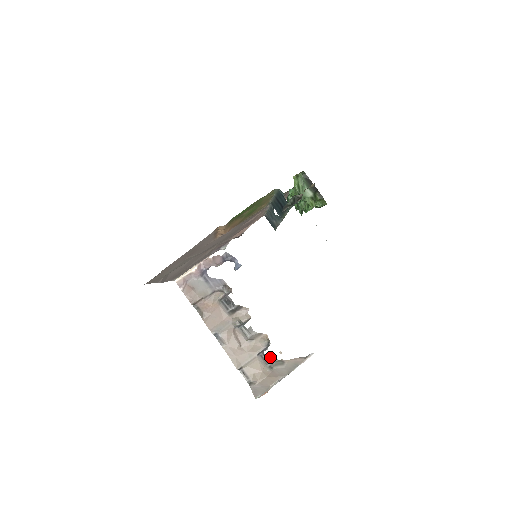
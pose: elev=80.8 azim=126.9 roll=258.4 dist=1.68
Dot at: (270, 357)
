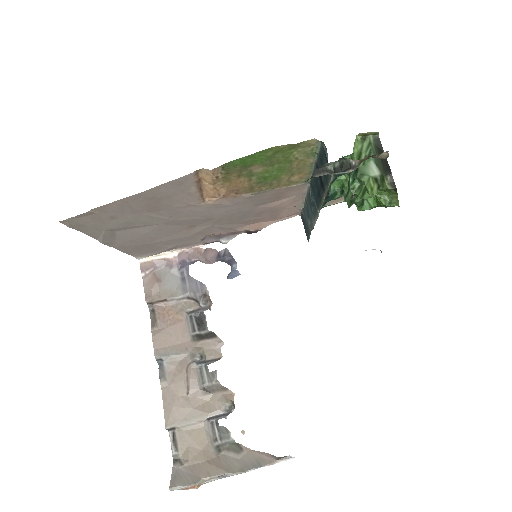
Dot at: (225, 432)
